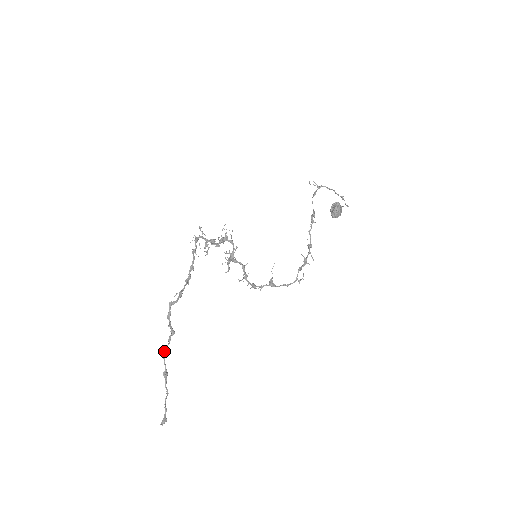
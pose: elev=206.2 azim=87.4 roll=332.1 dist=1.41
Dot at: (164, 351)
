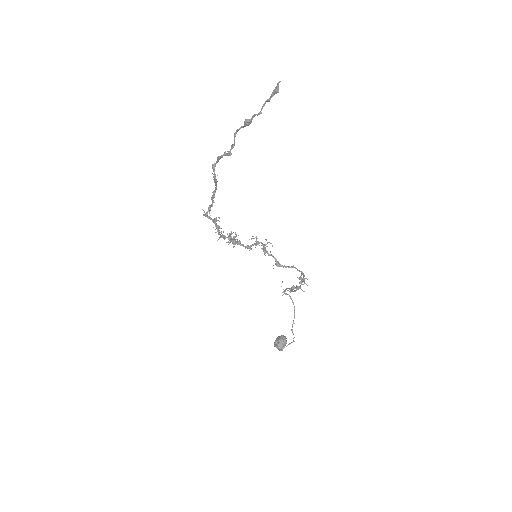
Dot at: (236, 133)
